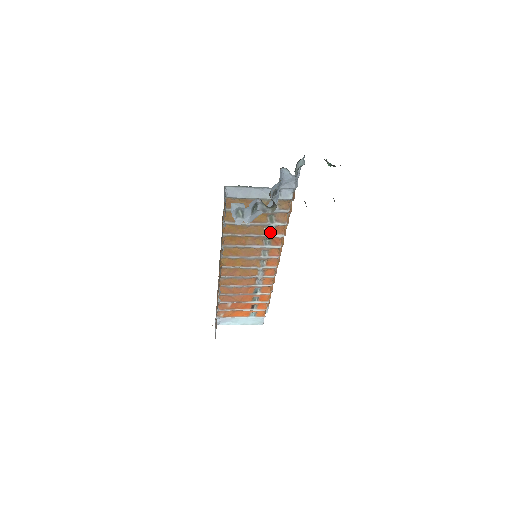
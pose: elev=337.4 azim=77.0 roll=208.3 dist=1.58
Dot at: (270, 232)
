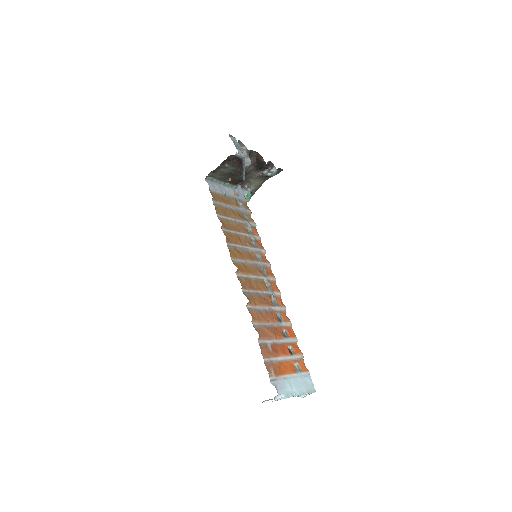
Dot at: (251, 233)
